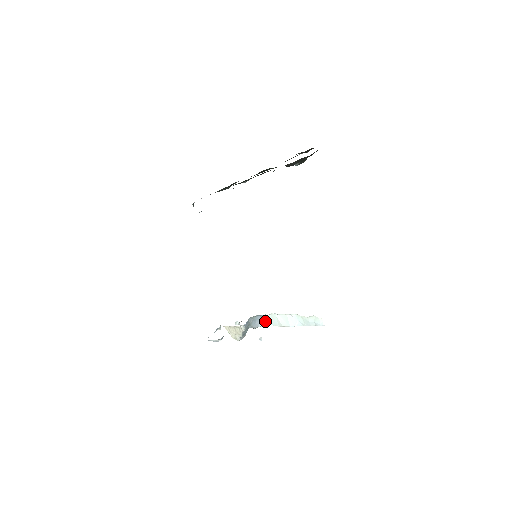
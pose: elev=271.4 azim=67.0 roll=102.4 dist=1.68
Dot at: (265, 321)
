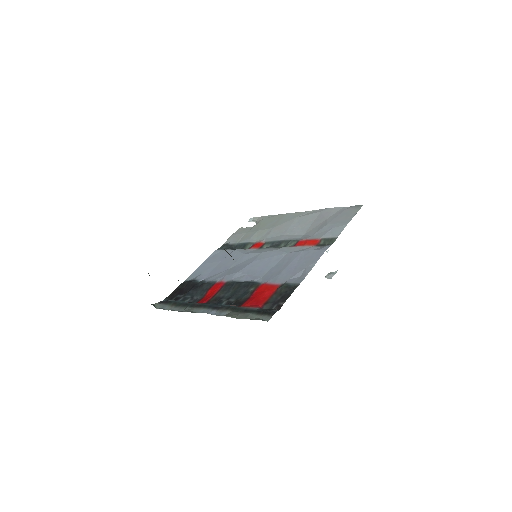
Dot at: occluded
